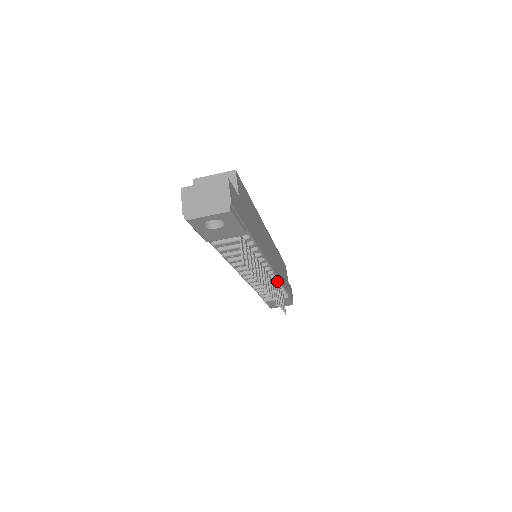
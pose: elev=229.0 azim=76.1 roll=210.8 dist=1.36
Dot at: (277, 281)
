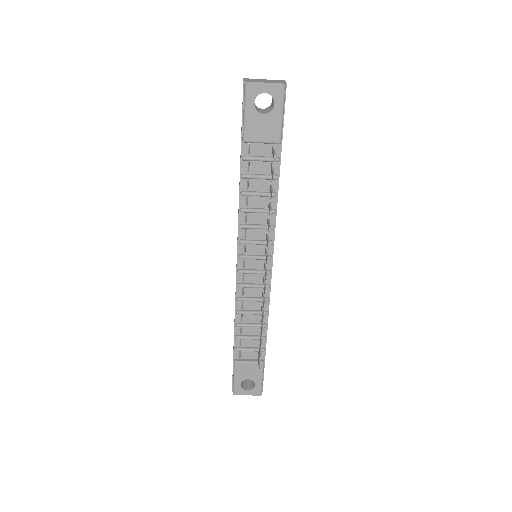
Dot at: (267, 300)
